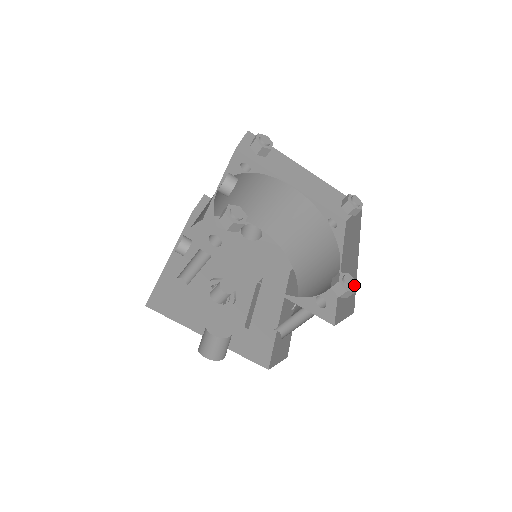
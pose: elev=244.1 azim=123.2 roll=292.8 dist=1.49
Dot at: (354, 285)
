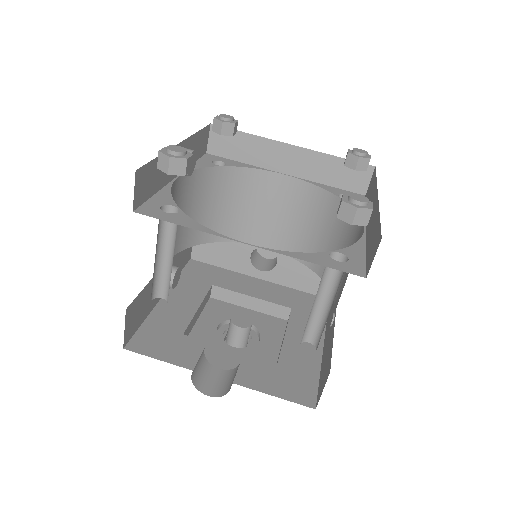
Dot at: (367, 201)
